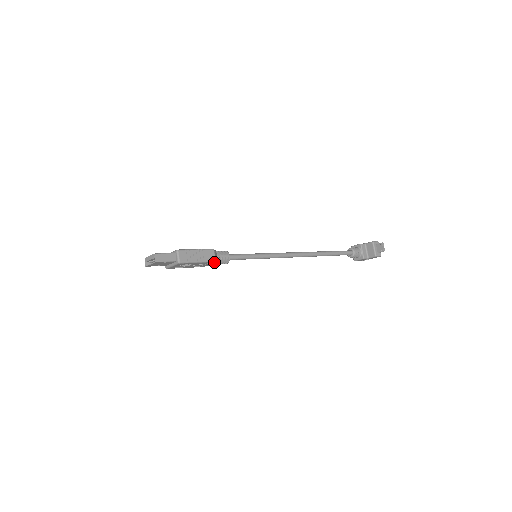
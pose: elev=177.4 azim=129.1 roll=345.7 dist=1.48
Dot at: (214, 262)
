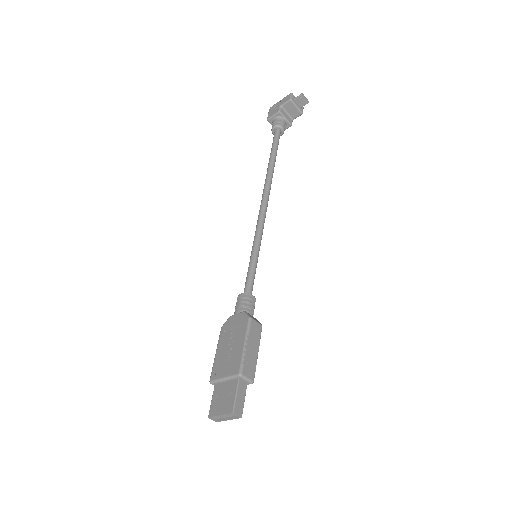
Dot at: (259, 327)
